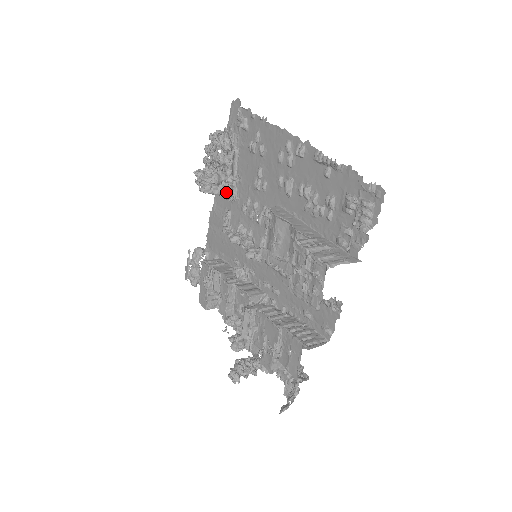
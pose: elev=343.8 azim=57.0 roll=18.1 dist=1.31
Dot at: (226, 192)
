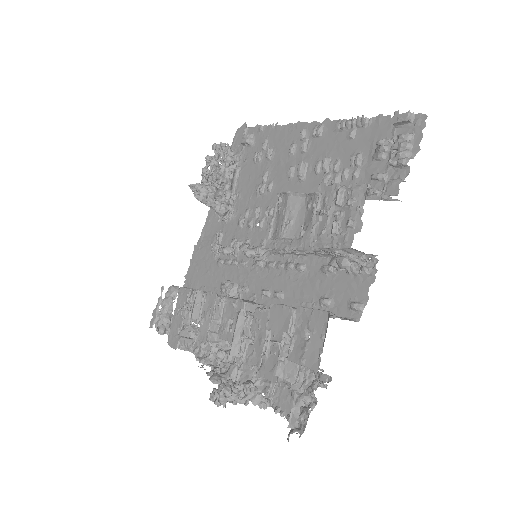
Dot at: (222, 204)
